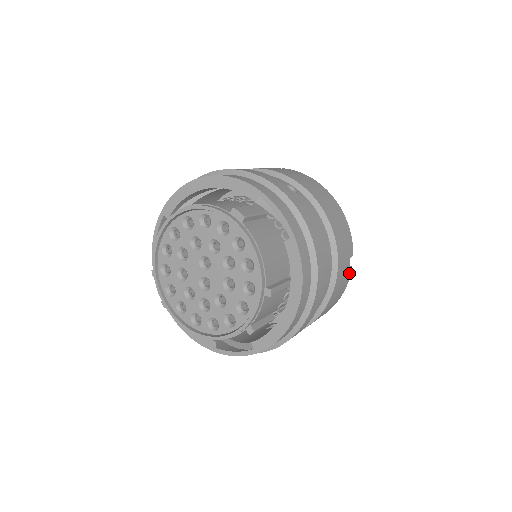
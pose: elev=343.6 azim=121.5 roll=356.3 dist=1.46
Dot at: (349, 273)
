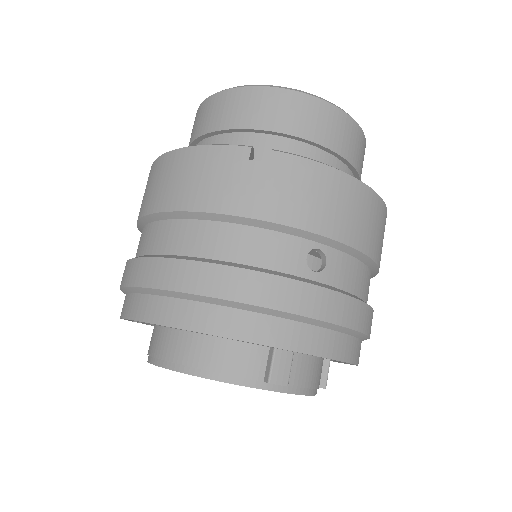
Dot at: occluded
